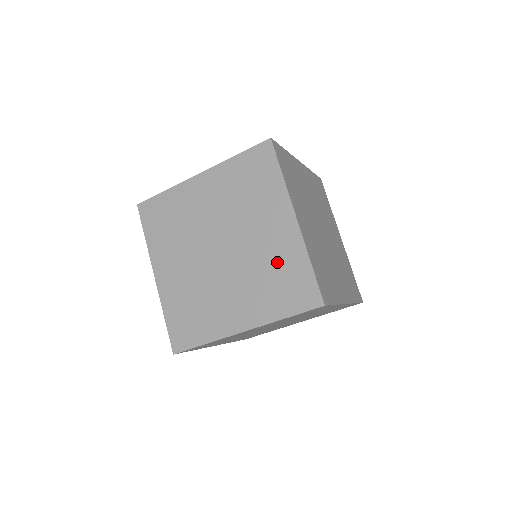
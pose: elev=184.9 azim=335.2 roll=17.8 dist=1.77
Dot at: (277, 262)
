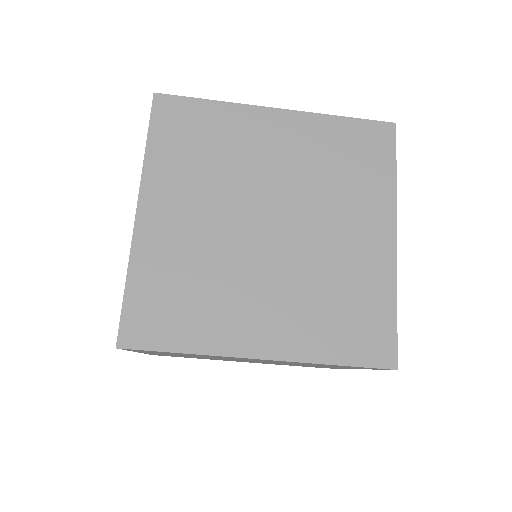
Dot at: occluded
